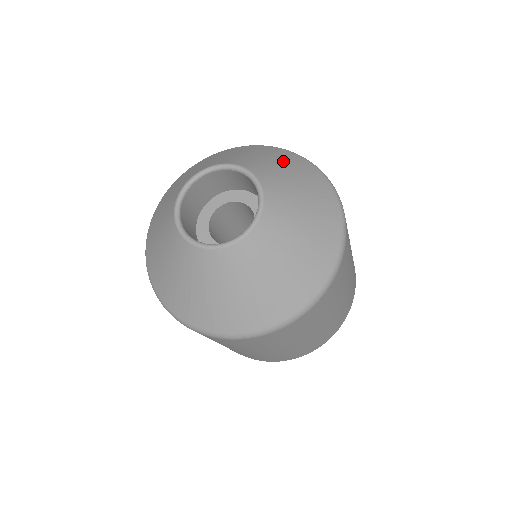
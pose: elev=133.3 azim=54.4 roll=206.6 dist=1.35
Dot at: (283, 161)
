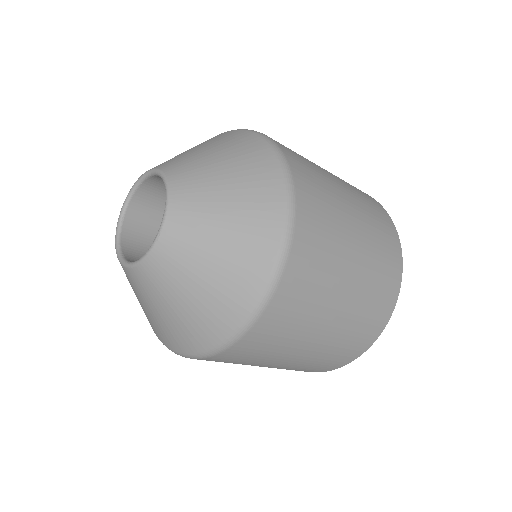
Dot at: (236, 166)
